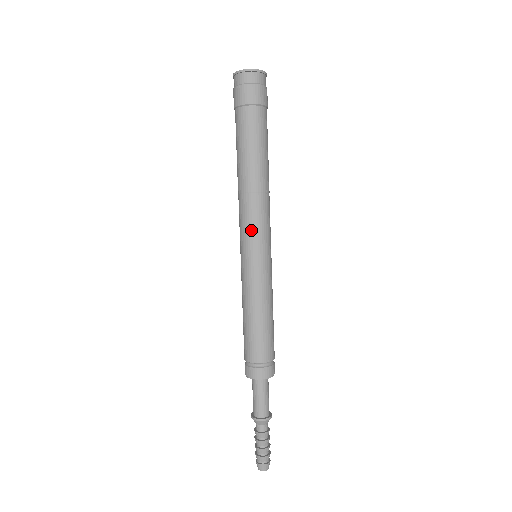
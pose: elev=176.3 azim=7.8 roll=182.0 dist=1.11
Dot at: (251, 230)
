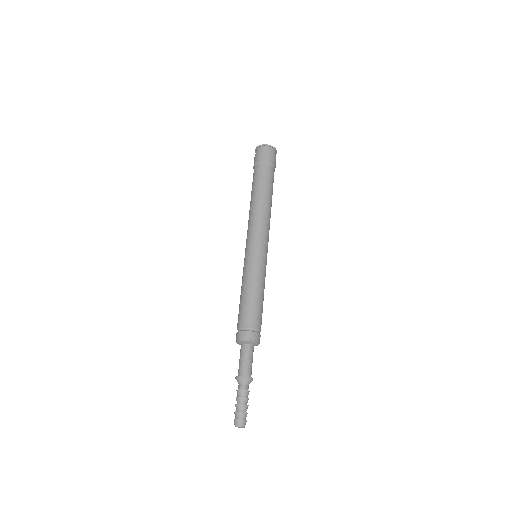
Dot at: (250, 235)
